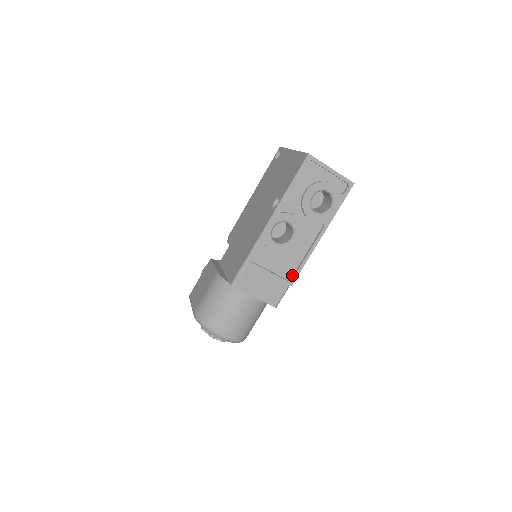
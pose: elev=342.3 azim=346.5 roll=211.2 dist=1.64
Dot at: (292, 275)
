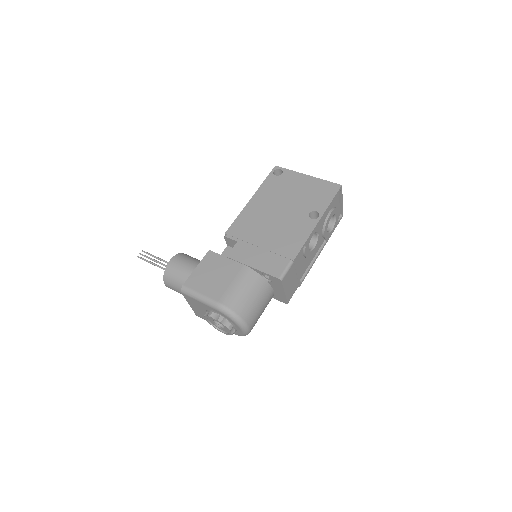
Dot at: (301, 277)
